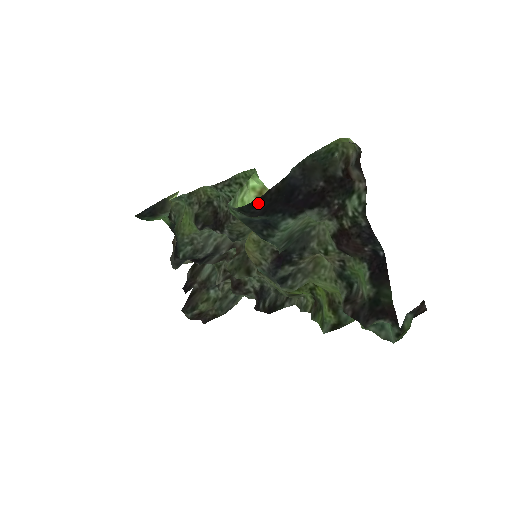
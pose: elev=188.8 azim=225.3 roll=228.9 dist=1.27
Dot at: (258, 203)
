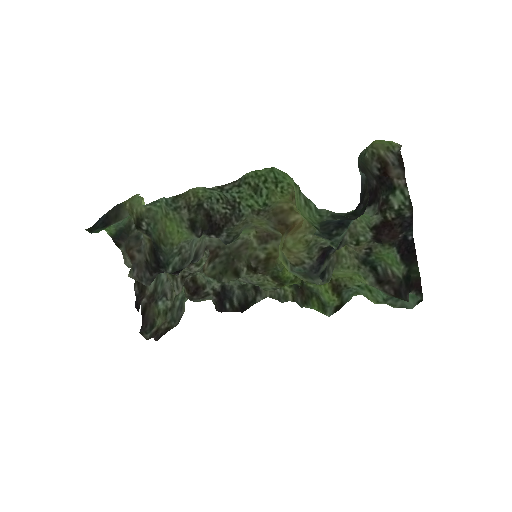
Dot at: (366, 206)
